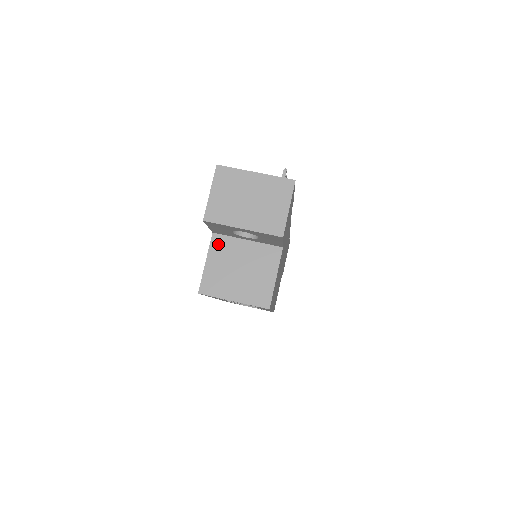
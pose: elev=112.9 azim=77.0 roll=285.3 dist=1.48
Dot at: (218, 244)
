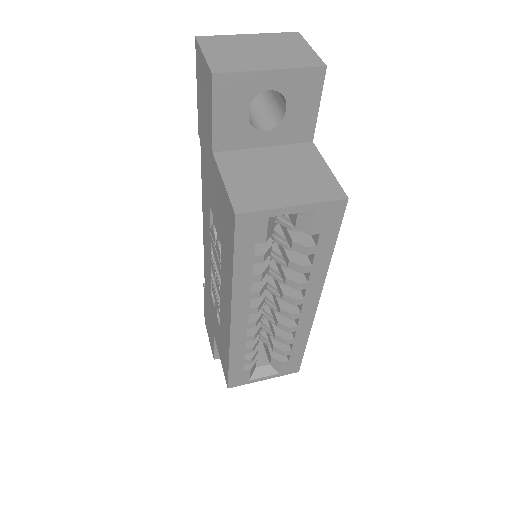
Dot at: (228, 160)
